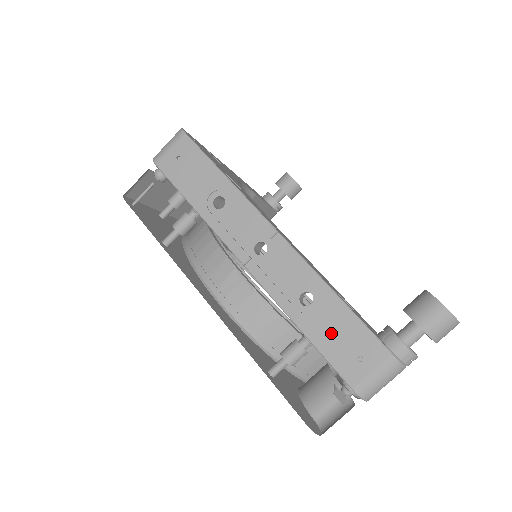
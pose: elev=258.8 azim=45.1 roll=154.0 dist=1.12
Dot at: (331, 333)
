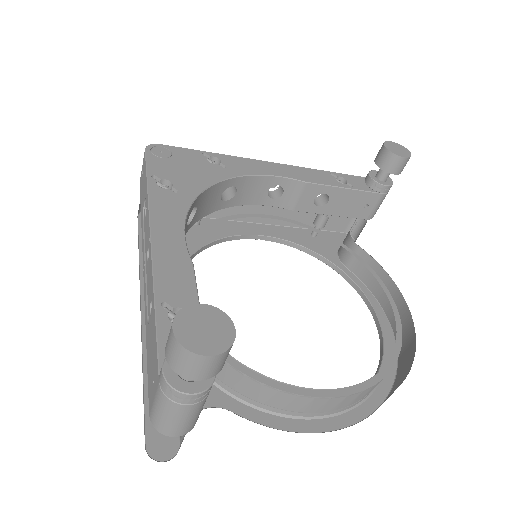
Dot at: (150, 348)
